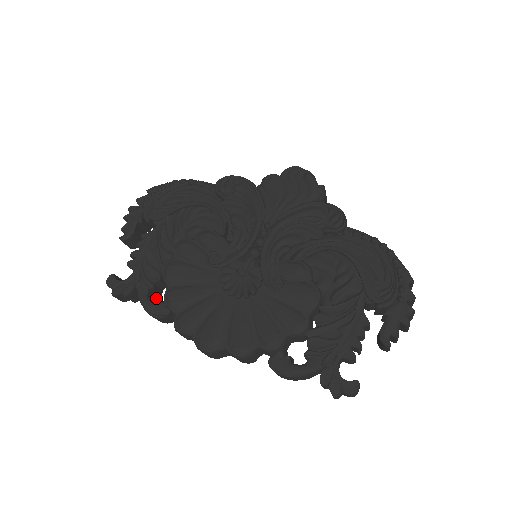
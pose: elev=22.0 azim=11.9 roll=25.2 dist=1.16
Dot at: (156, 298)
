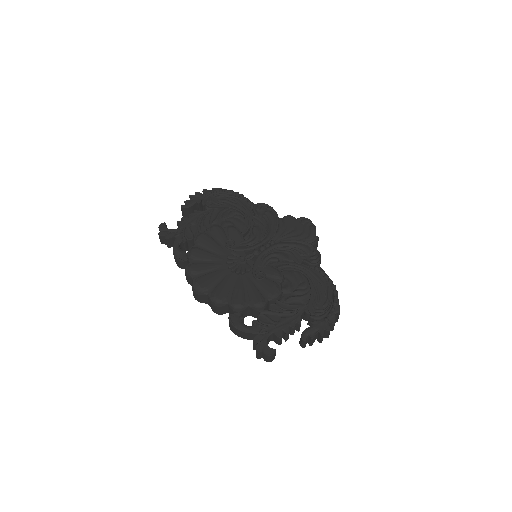
Dot at: occluded
